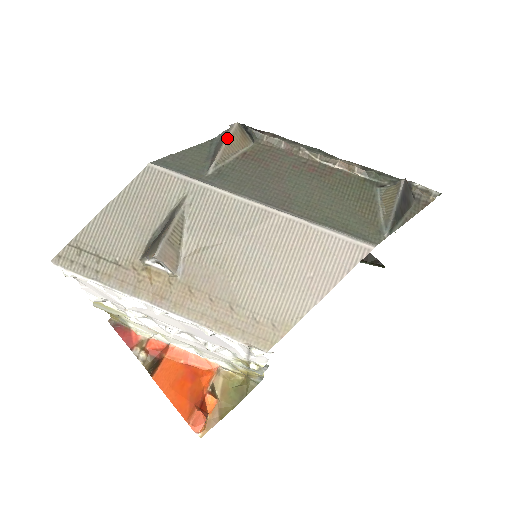
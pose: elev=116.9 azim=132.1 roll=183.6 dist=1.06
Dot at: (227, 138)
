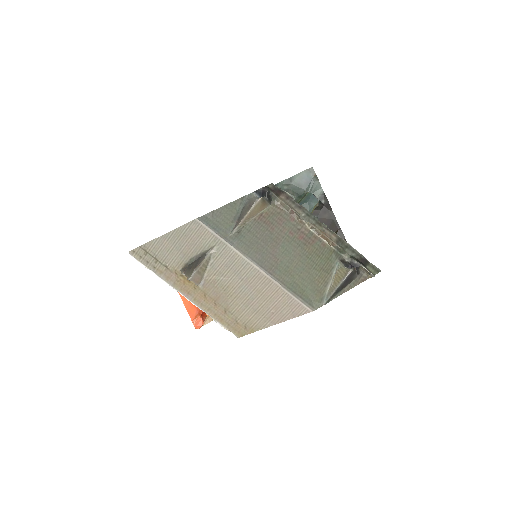
Dot at: (251, 210)
